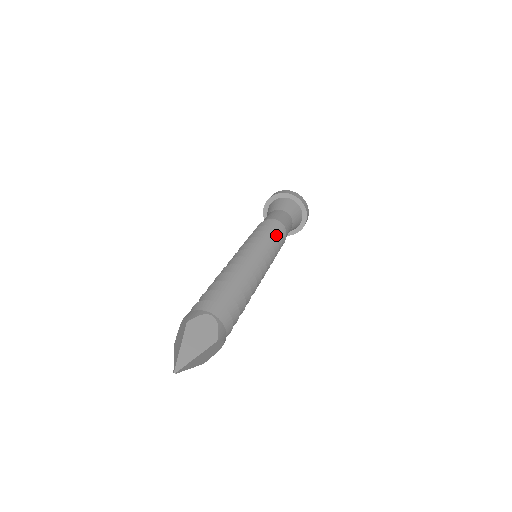
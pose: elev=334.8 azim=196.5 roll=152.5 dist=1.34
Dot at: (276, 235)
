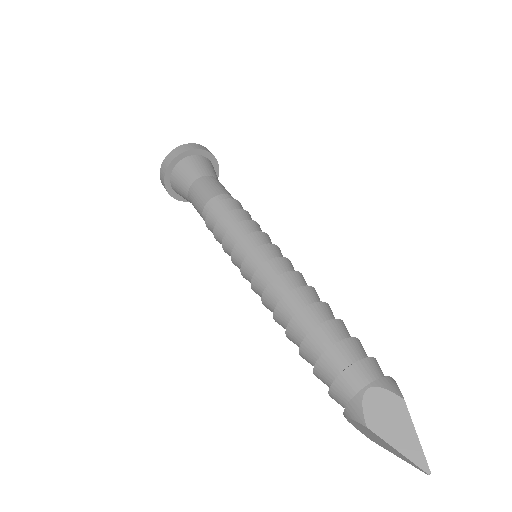
Dot at: occluded
